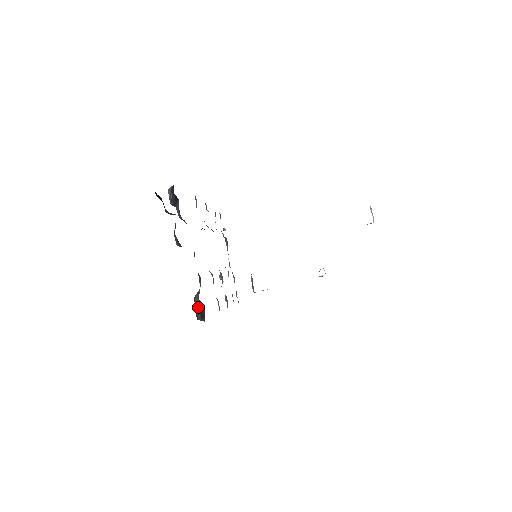
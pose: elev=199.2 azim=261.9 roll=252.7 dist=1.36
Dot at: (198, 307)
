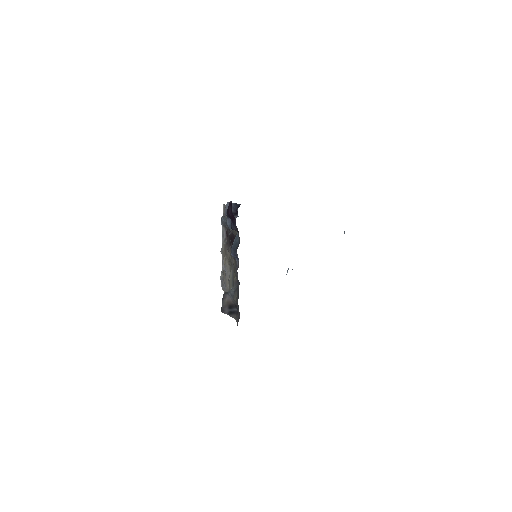
Dot at: (228, 304)
